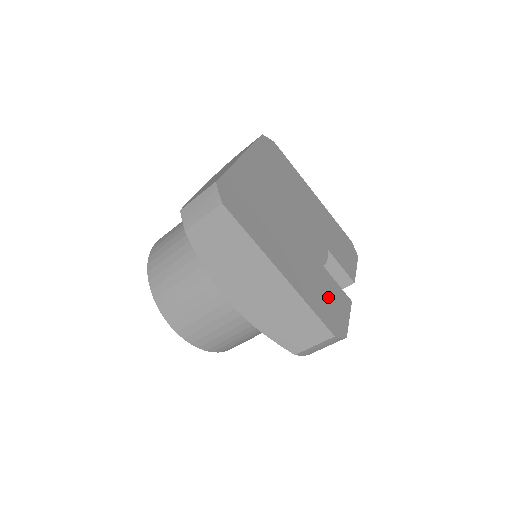
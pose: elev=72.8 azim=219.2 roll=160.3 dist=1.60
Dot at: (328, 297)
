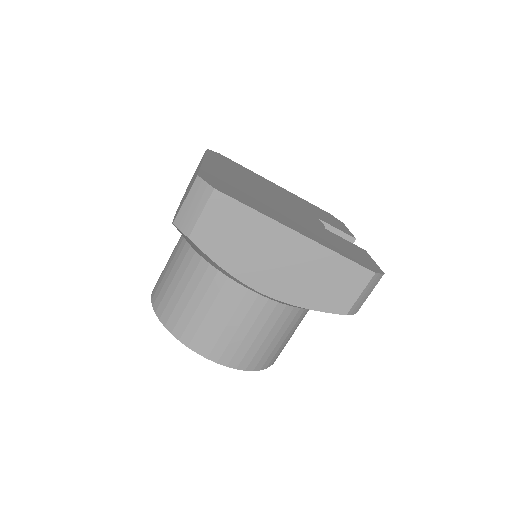
Dot at: (346, 248)
